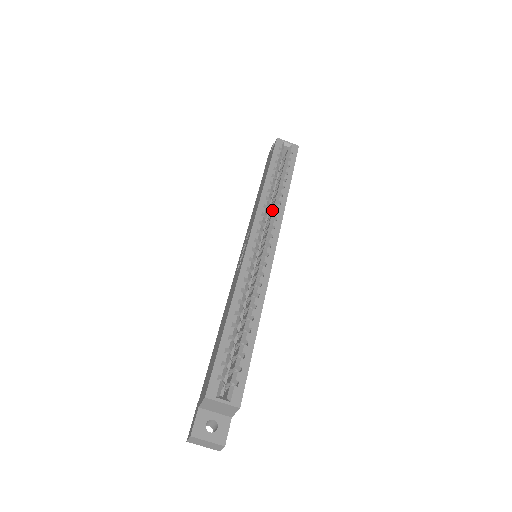
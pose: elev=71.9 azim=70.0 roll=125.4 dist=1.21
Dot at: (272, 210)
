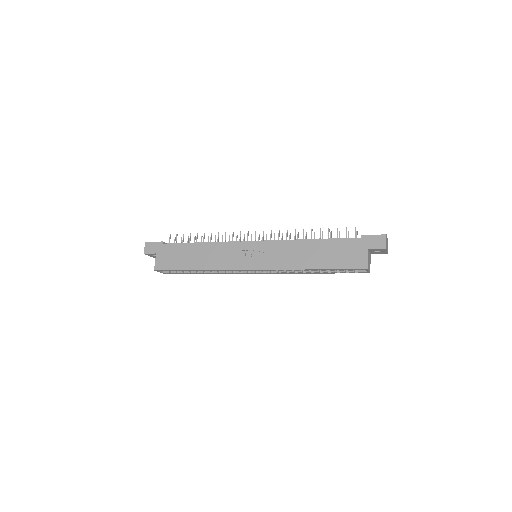
Dot at: occluded
